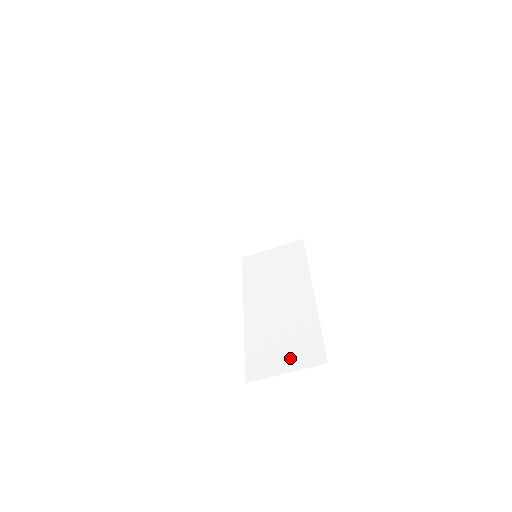
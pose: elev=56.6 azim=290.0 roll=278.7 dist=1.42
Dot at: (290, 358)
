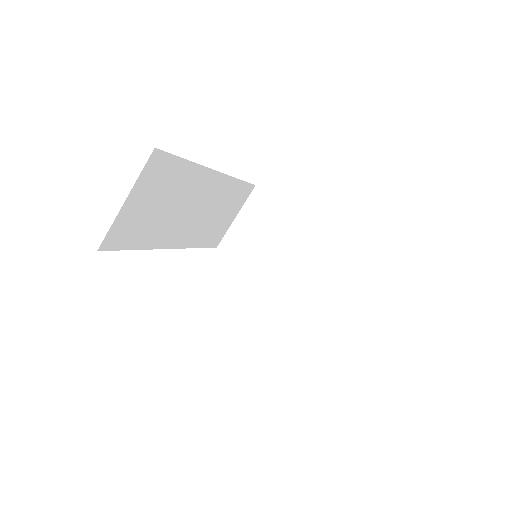
Dot at: occluded
